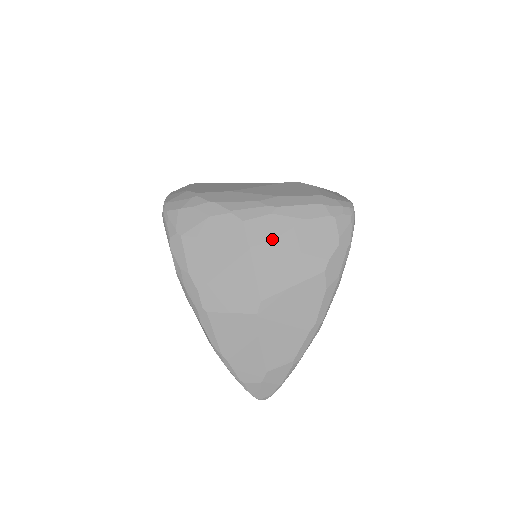
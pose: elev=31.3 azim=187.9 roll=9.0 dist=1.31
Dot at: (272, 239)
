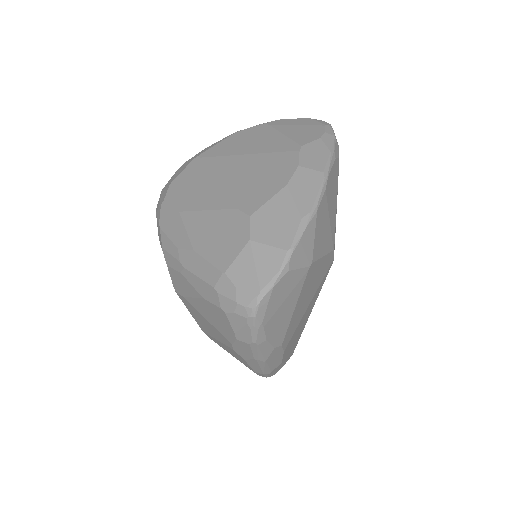
Dot at: (185, 296)
